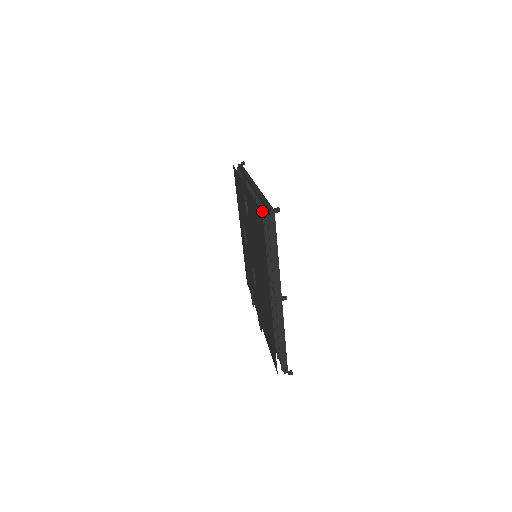
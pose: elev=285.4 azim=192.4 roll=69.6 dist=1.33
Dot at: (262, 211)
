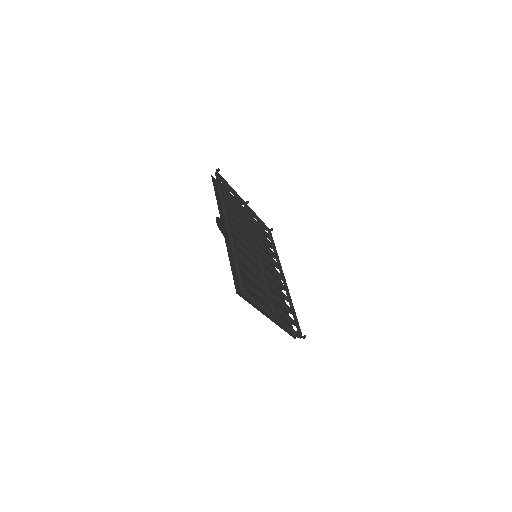
Dot at: occluded
